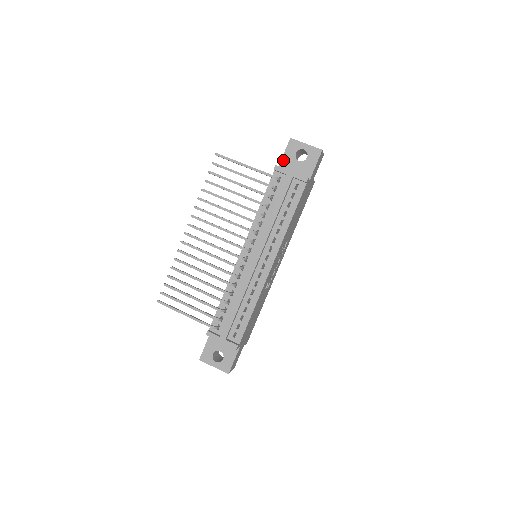
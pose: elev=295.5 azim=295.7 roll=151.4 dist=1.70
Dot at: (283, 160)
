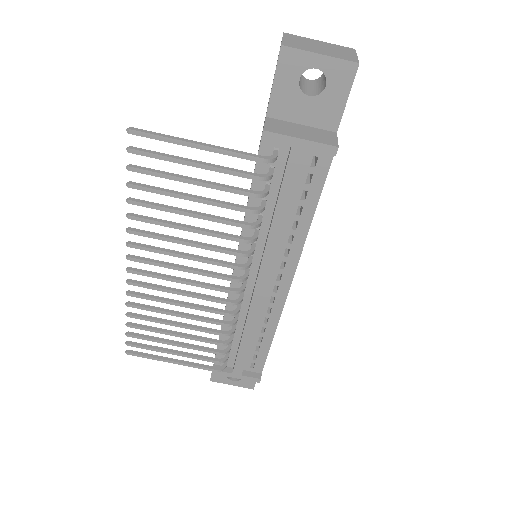
Dot at: (273, 99)
